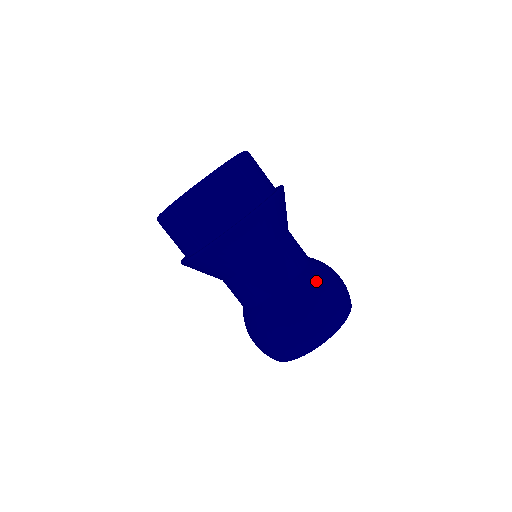
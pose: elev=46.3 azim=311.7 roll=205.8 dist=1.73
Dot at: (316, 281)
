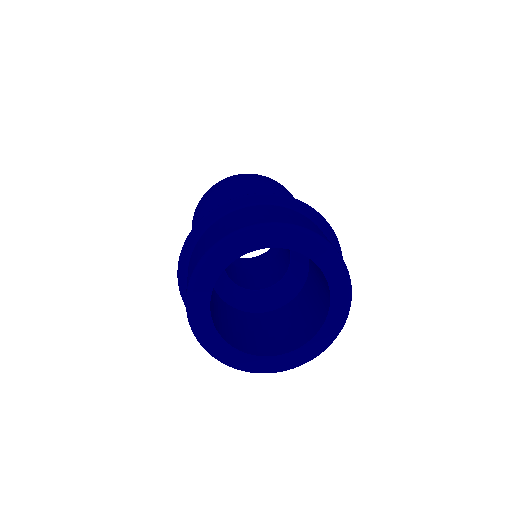
Dot at: occluded
